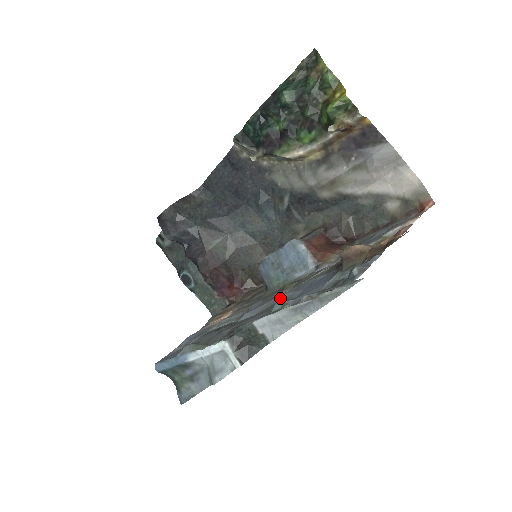
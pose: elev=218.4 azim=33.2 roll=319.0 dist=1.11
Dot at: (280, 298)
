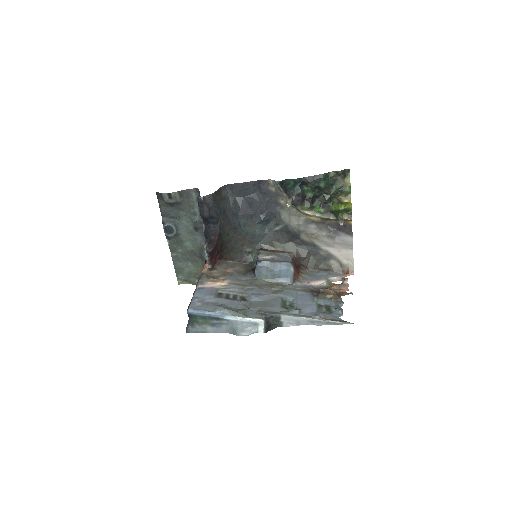
Dot at: (277, 296)
